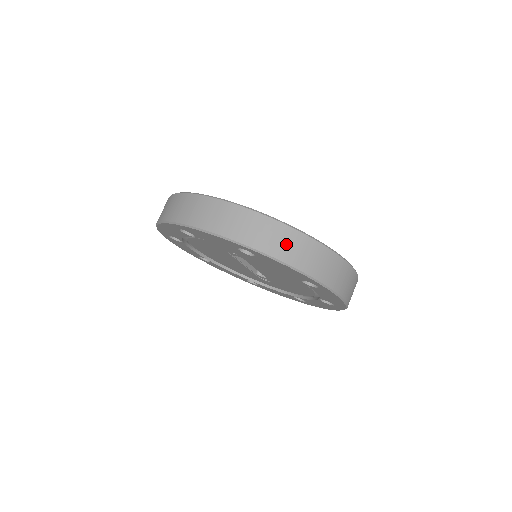
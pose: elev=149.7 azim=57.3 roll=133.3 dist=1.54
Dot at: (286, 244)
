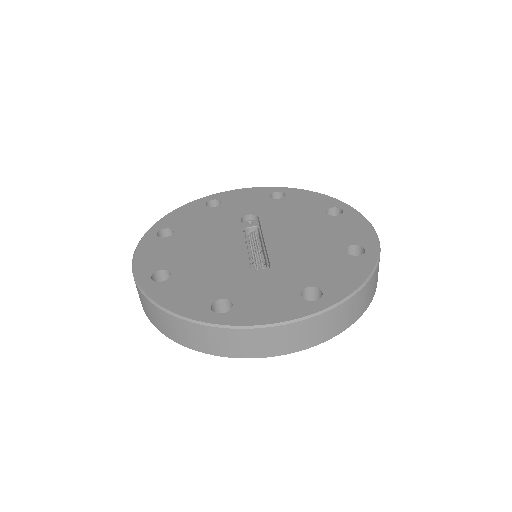
Dot at: (356, 308)
